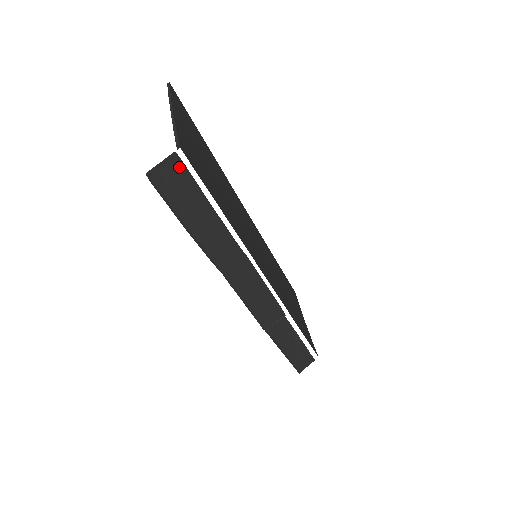
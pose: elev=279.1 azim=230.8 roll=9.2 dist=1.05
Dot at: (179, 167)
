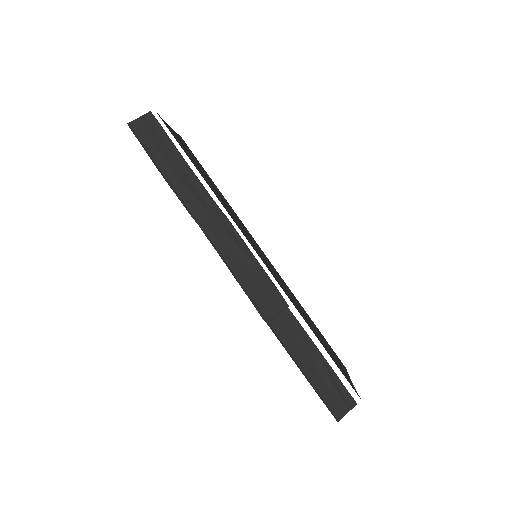
Dot at: (154, 123)
